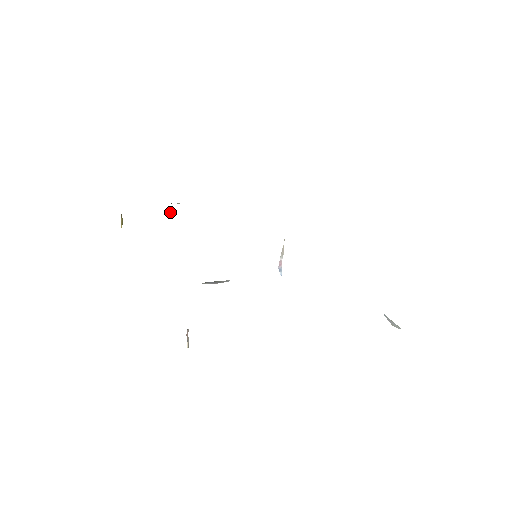
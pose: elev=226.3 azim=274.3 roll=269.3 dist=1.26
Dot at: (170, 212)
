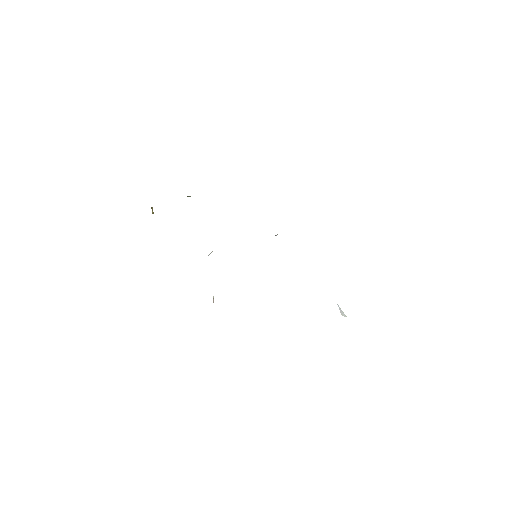
Dot at: (188, 196)
